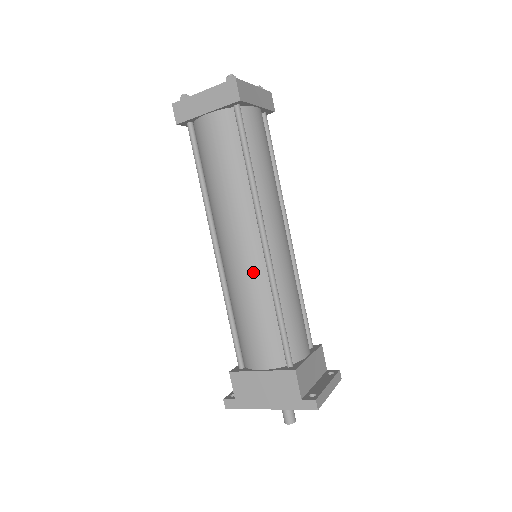
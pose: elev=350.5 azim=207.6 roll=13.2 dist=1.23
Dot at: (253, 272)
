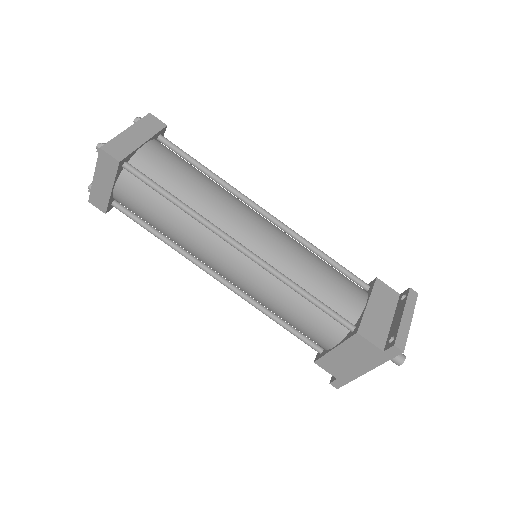
Dot at: (257, 280)
